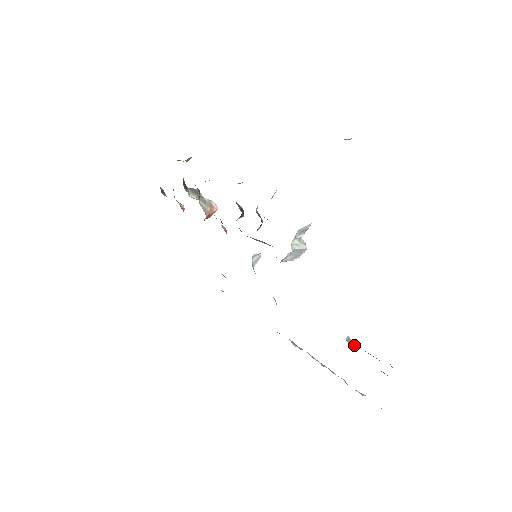
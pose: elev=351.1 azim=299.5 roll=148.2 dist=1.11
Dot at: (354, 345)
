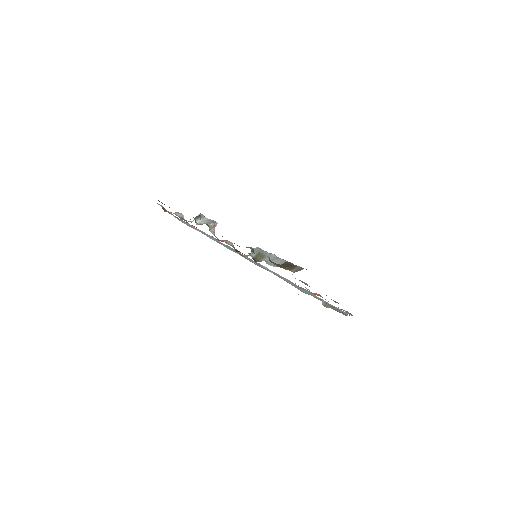
Dot at: (326, 305)
